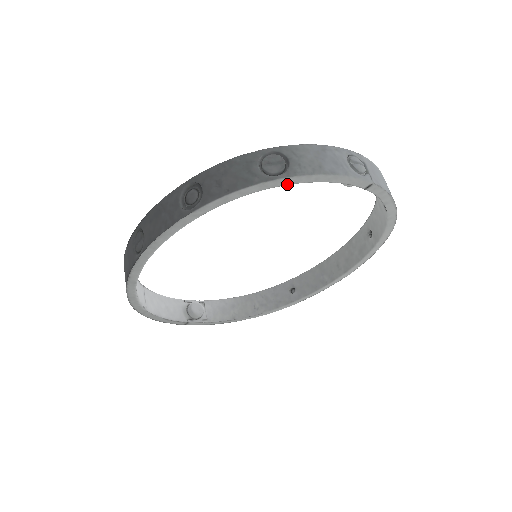
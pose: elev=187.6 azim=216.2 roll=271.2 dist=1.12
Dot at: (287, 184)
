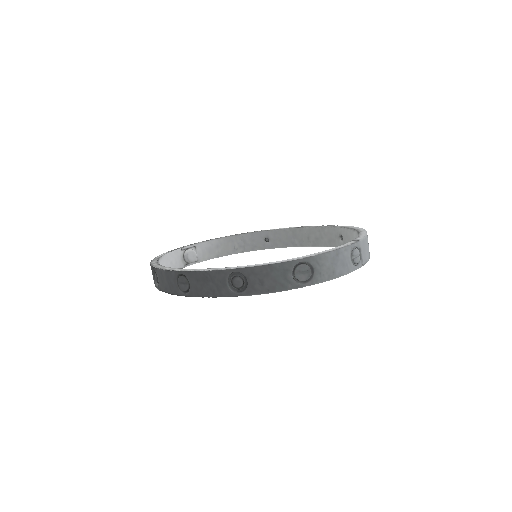
Dot at: occluded
